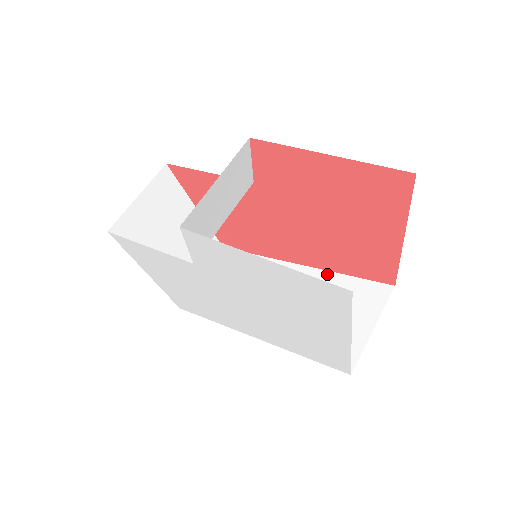
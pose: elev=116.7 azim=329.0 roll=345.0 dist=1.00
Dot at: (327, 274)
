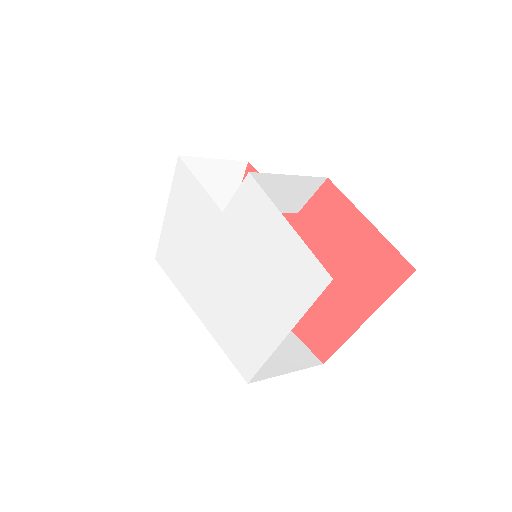
Dot at: occluded
